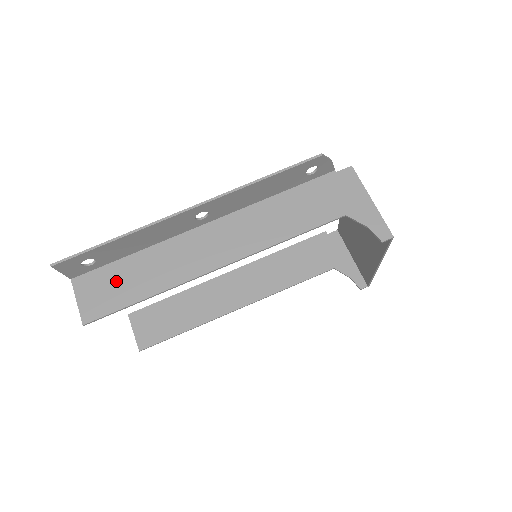
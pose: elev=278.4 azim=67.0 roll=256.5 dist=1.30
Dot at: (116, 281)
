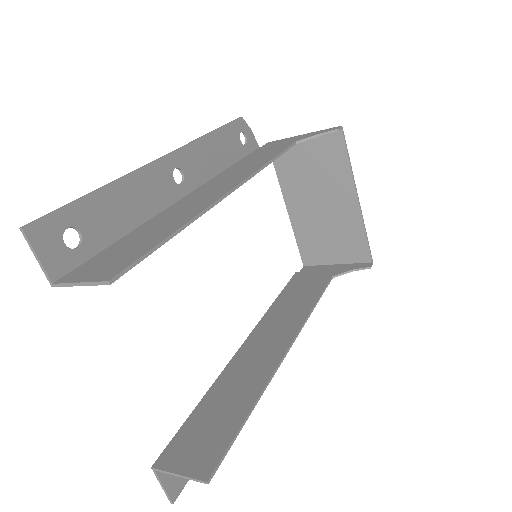
Dot at: (123, 249)
